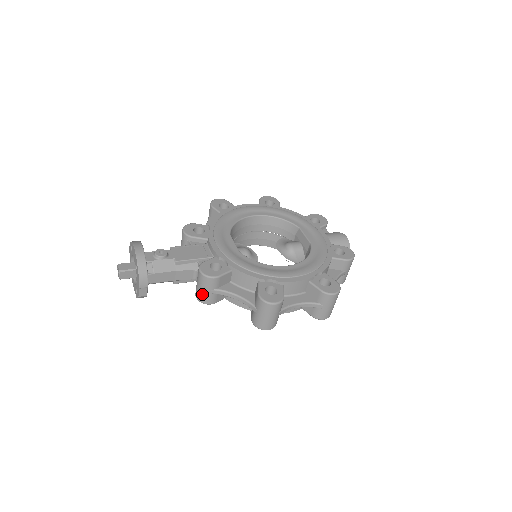
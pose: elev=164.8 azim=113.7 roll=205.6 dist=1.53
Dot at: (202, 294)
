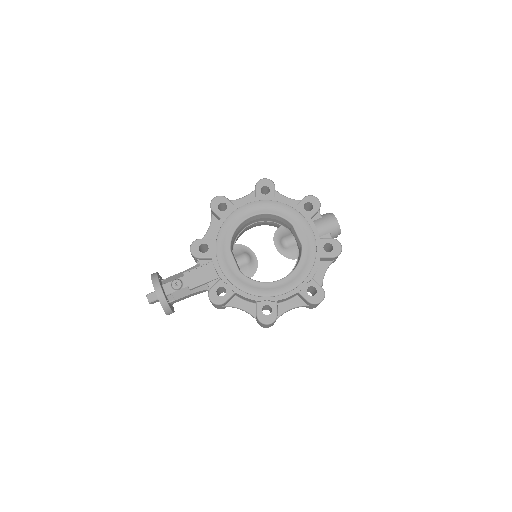
Dot at: occluded
